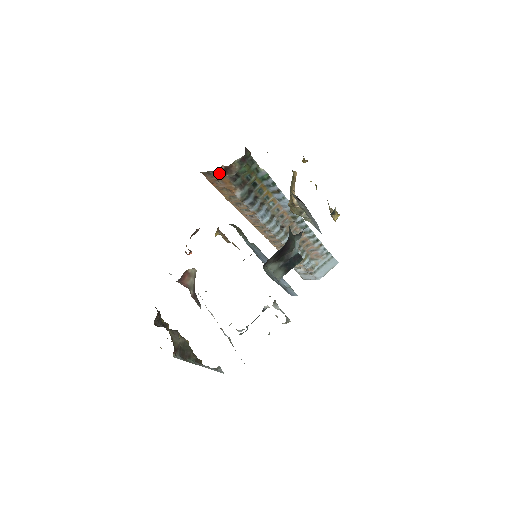
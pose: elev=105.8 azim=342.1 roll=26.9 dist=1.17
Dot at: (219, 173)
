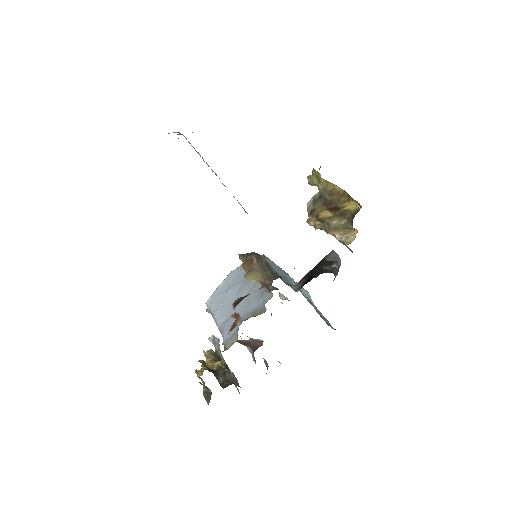
Dot at: occluded
